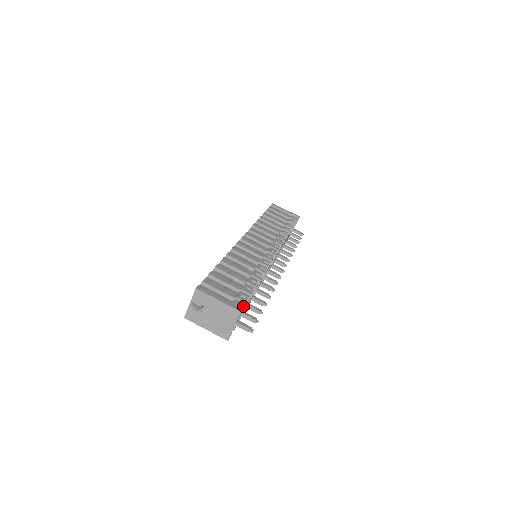
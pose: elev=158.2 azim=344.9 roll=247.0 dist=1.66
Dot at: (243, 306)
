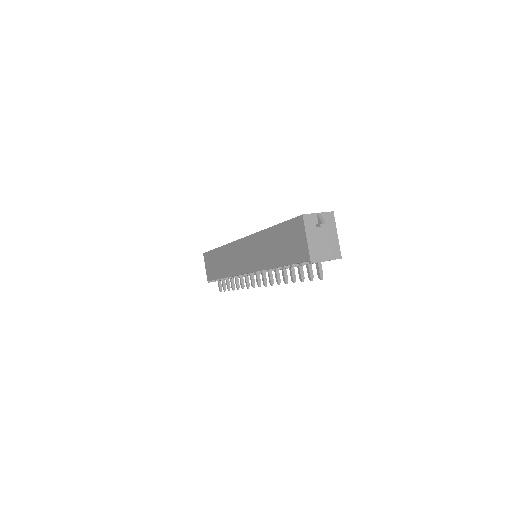
Dot at: occluded
